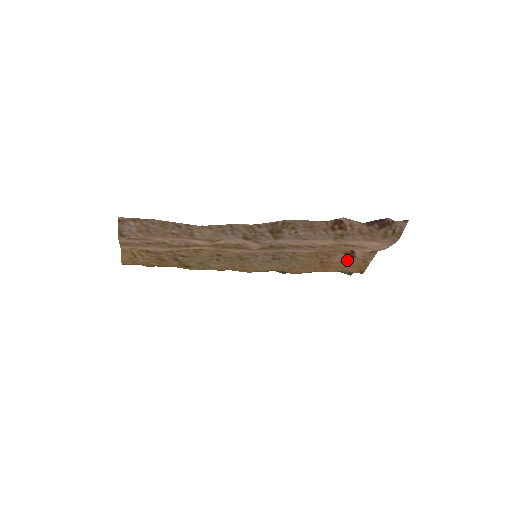
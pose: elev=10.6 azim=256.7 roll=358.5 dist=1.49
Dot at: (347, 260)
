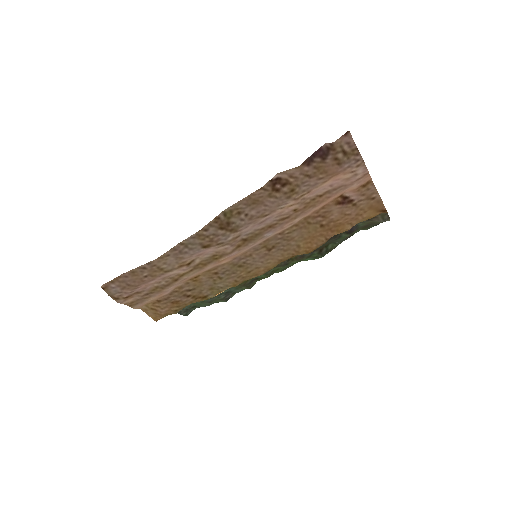
Dot at: (348, 209)
